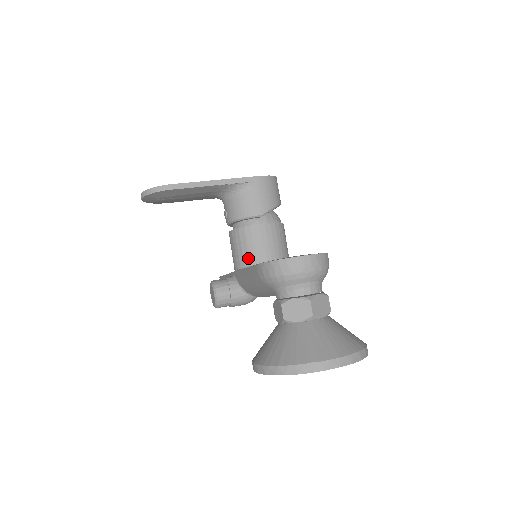
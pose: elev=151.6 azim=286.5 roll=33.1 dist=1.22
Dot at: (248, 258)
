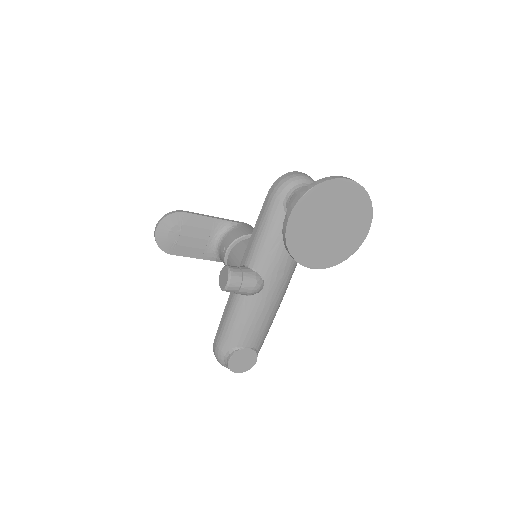
Dot at: occluded
